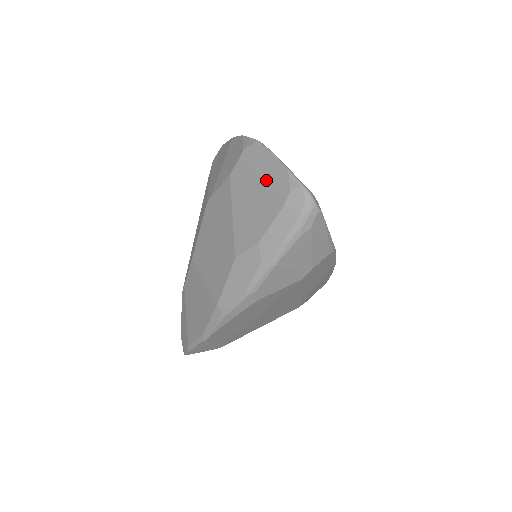
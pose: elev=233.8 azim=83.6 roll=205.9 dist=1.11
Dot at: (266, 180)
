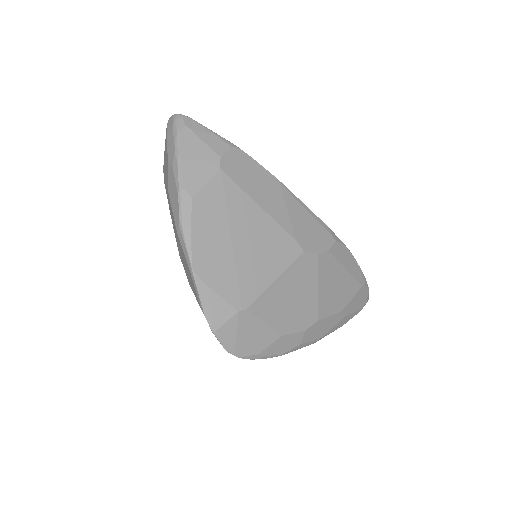
Dot at: (165, 146)
